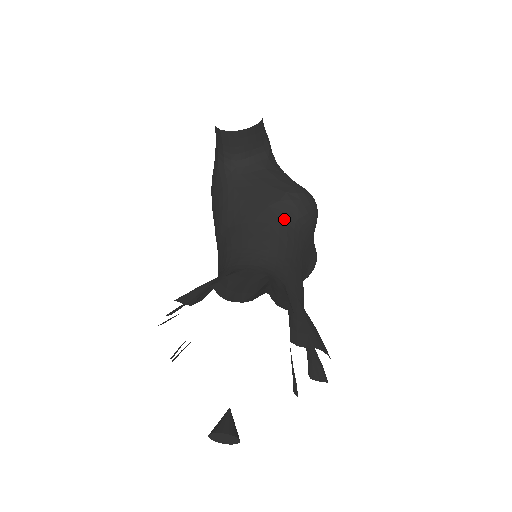
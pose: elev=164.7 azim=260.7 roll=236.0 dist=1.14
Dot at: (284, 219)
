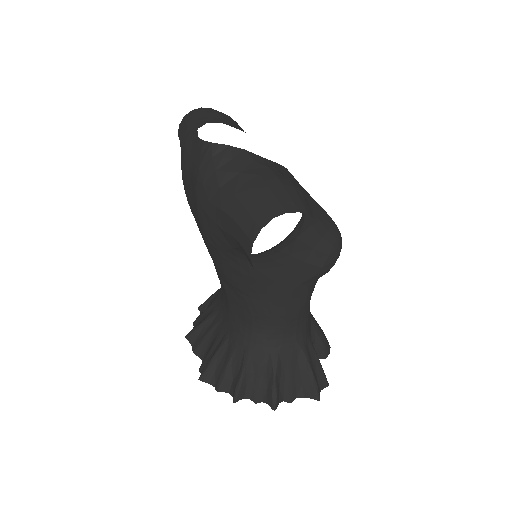
Dot at: (313, 284)
